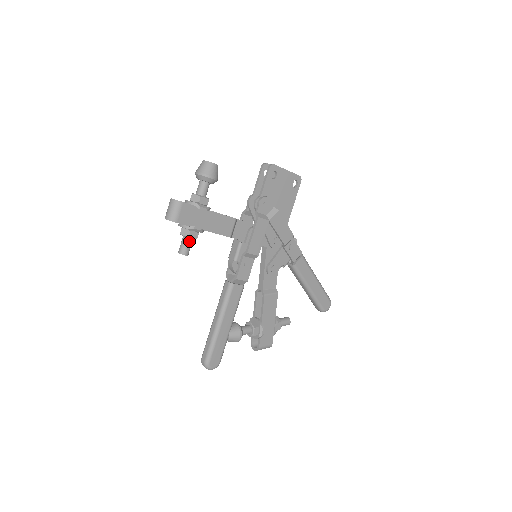
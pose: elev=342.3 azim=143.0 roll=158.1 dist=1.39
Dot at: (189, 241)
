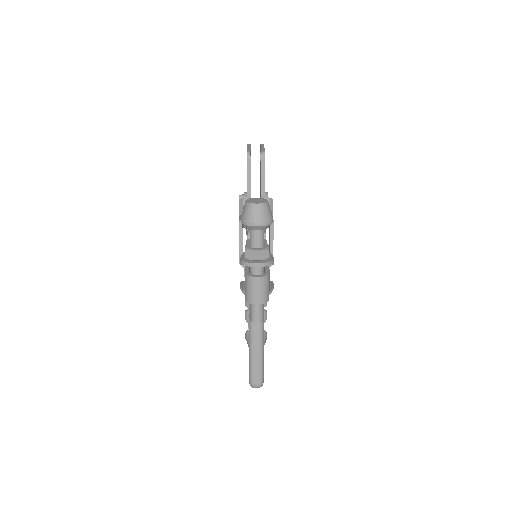
Dot at: occluded
